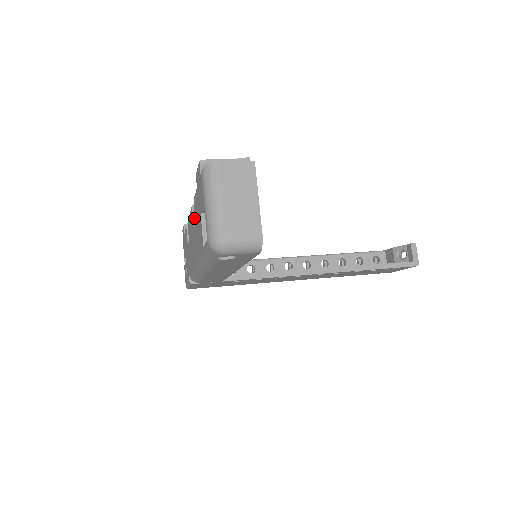
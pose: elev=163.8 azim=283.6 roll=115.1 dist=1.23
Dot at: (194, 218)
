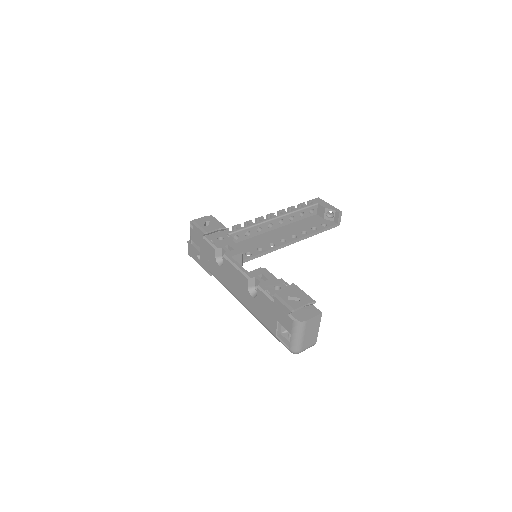
Dot at: (249, 286)
